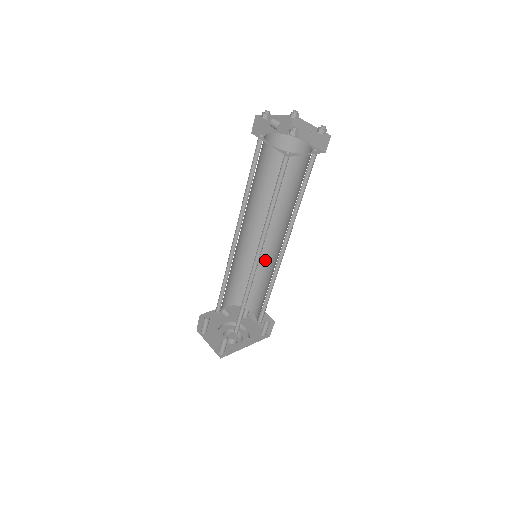
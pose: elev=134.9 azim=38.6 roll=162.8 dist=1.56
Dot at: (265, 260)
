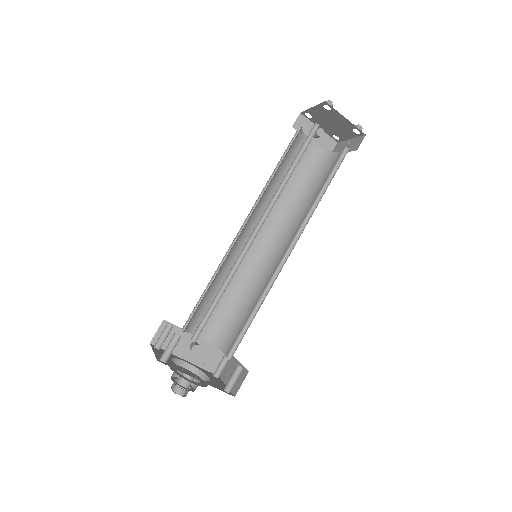
Dot at: (265, 281)
